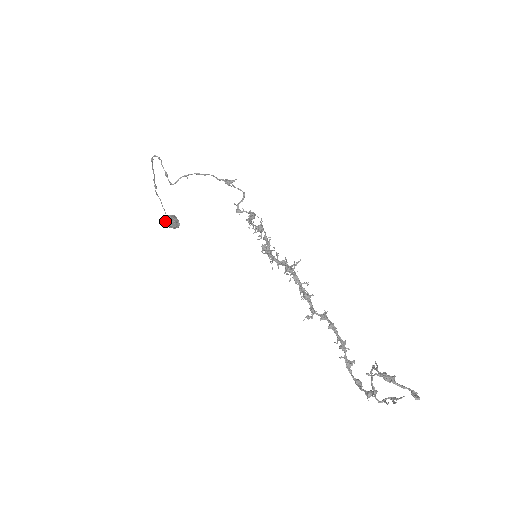
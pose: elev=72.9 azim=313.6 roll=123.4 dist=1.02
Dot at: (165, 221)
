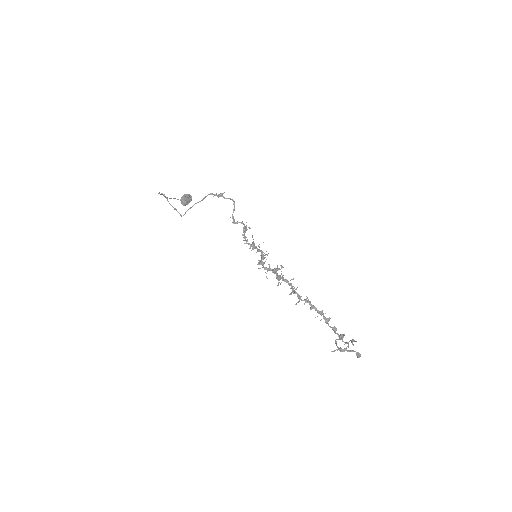
Dot at: occluded
